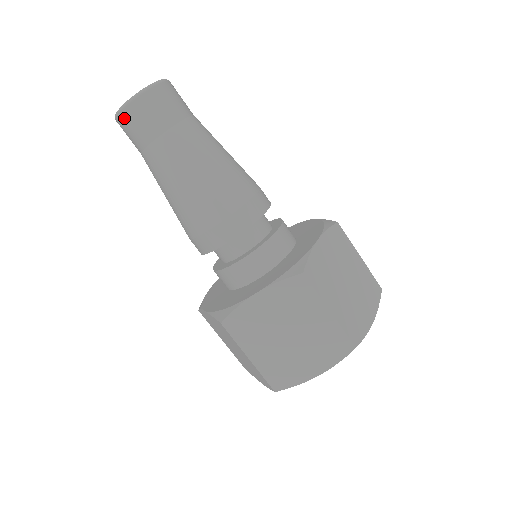
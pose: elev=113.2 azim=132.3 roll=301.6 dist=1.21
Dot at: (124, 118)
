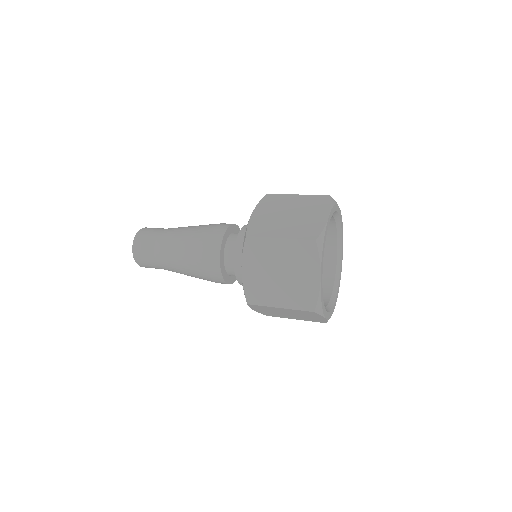
Dot at: (137, 242)
